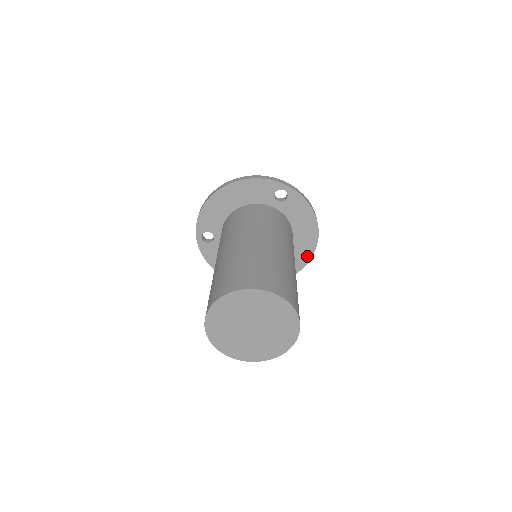
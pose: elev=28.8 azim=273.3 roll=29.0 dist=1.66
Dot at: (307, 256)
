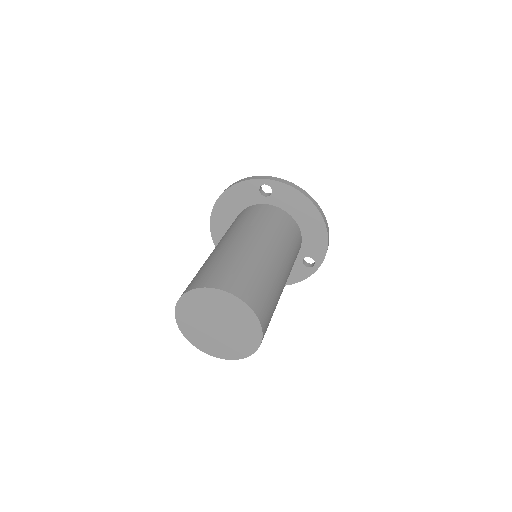
Dot at: (323, 240)
